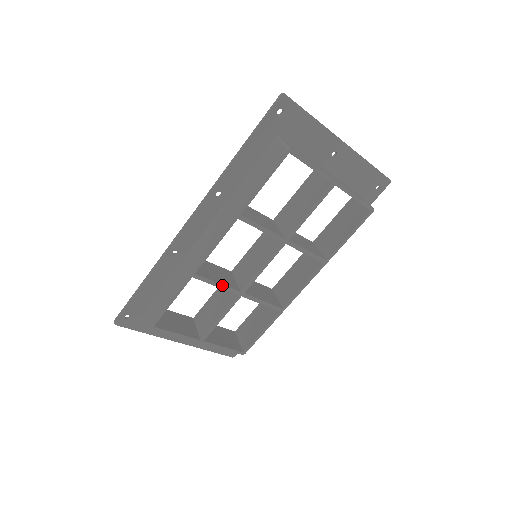
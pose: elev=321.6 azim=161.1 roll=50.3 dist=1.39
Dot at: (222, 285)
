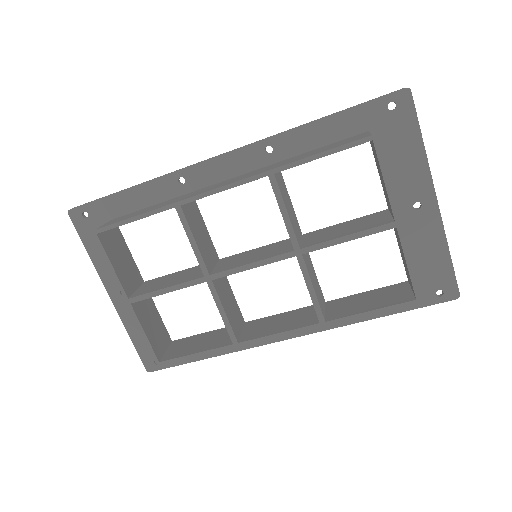
Dot at: (197, 247)
